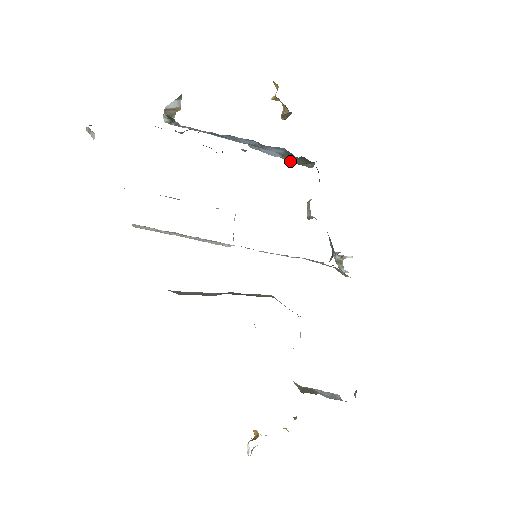
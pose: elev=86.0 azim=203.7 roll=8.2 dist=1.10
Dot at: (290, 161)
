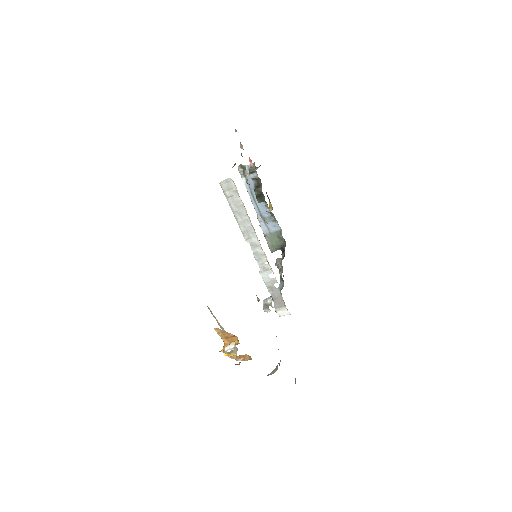
Dot at: (267, 240)
